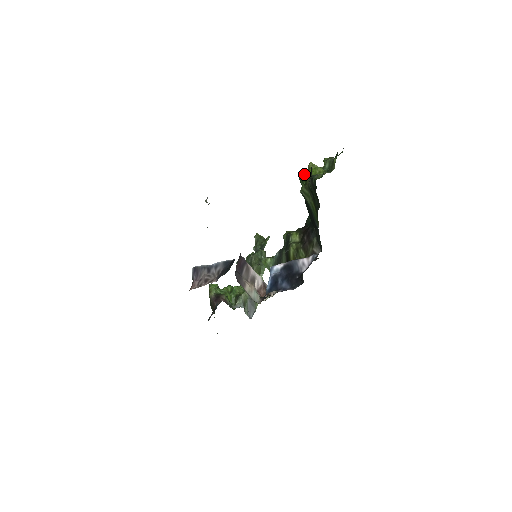
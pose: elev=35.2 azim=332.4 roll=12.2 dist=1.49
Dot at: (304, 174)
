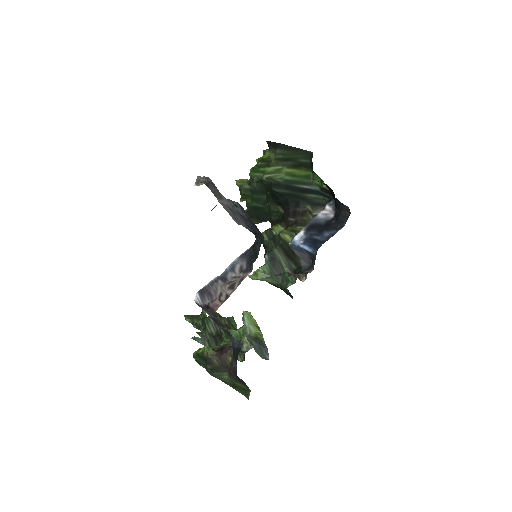
Dot at: (256, 165)
